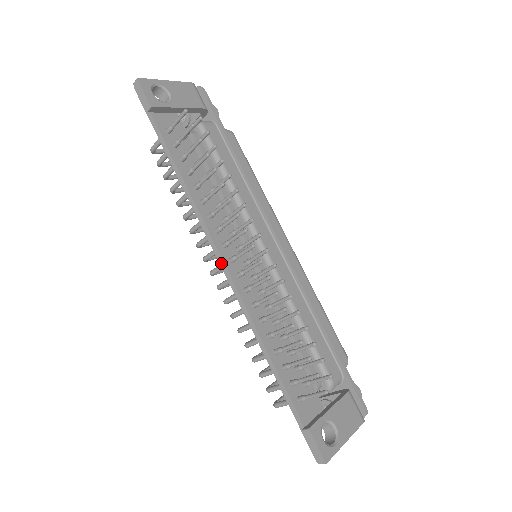
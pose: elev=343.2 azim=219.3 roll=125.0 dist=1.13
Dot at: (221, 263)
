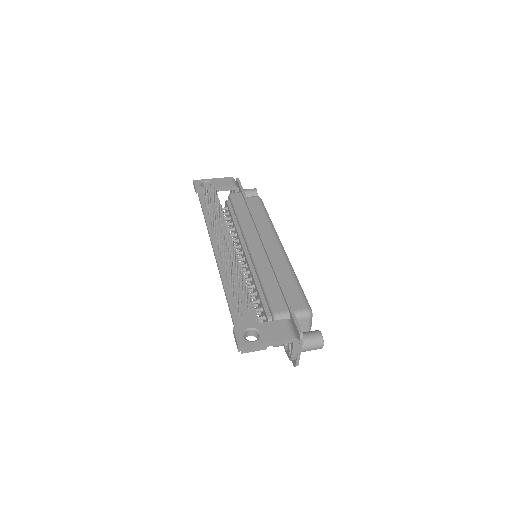
Dot at: (214, 252)
